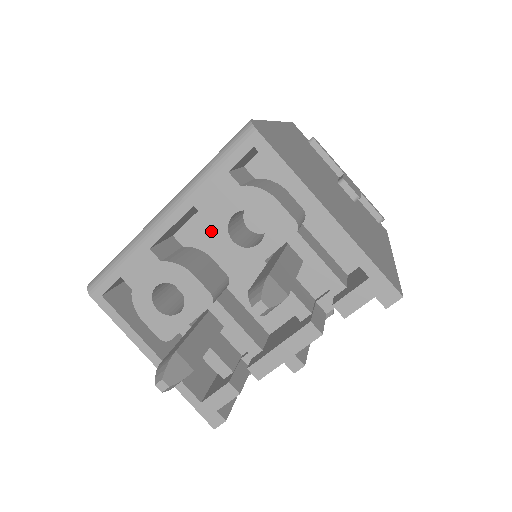
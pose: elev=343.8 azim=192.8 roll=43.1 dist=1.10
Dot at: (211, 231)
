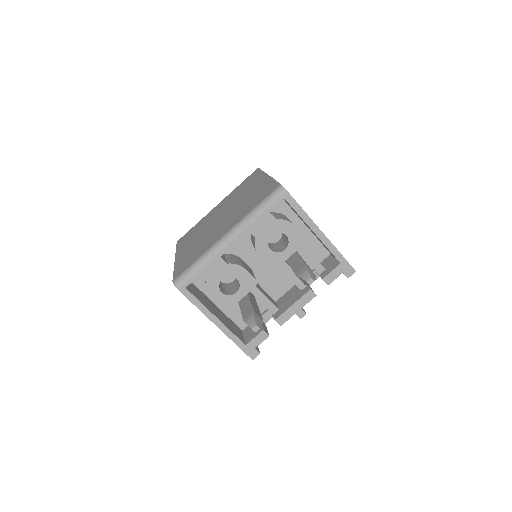
Dot at: (258, 245)
